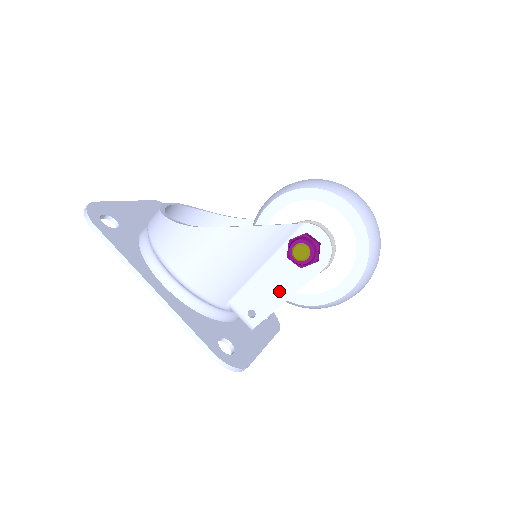
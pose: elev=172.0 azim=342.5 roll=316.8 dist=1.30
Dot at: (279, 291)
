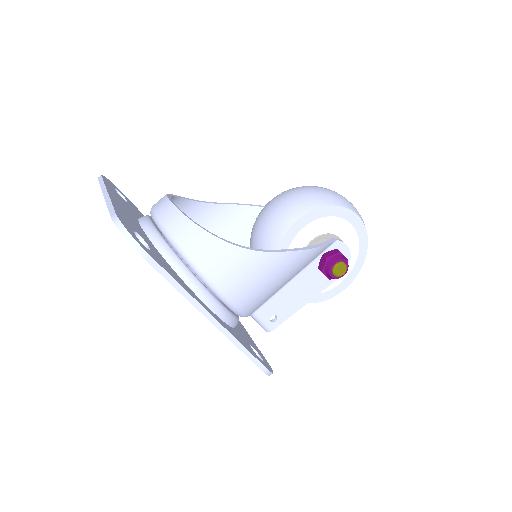
Dot at: (302, 297)
